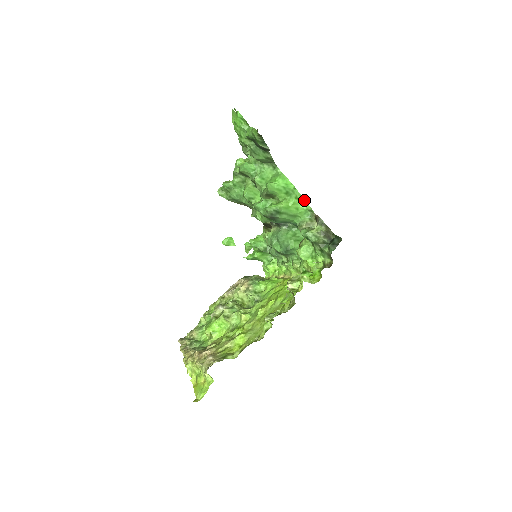
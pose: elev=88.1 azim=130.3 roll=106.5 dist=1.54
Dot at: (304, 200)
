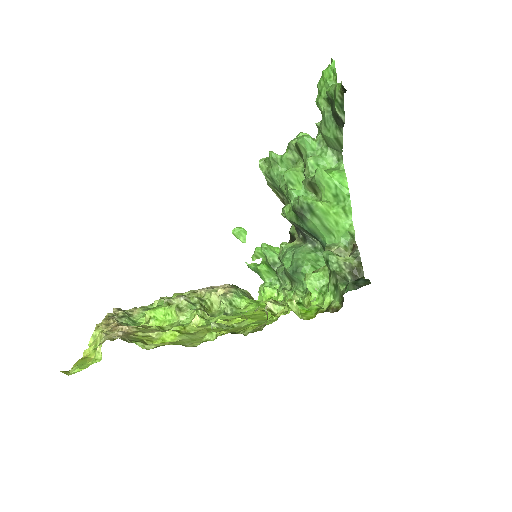
Dot at: occluded
